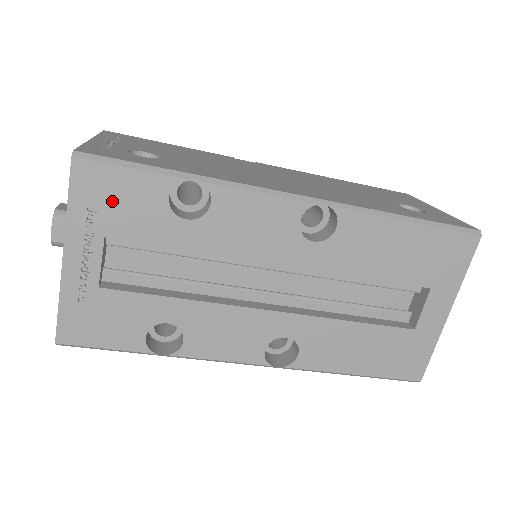
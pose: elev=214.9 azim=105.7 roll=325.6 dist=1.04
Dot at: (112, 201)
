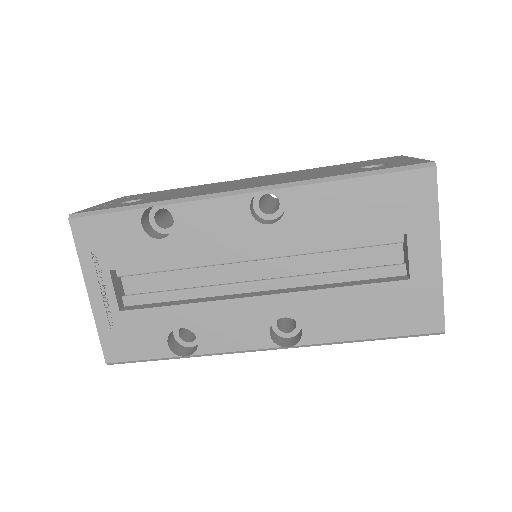
Dot at: (105, 242)
